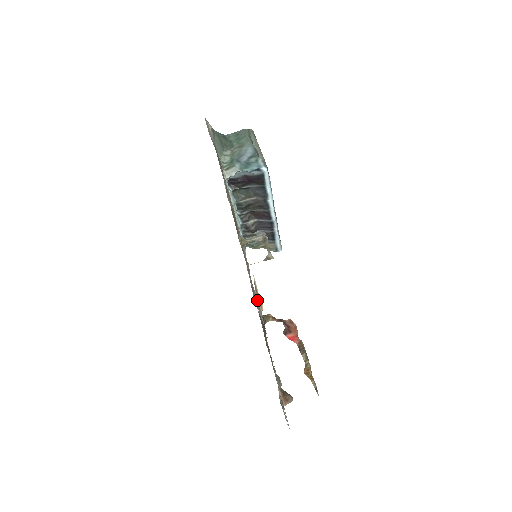
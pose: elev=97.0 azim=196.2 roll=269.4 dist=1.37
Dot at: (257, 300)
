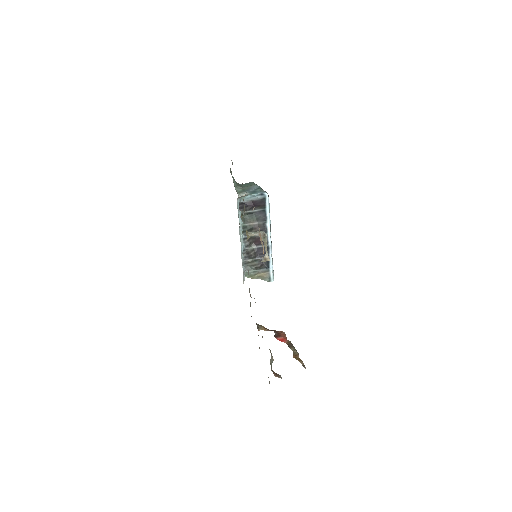
Dot at: occluded
